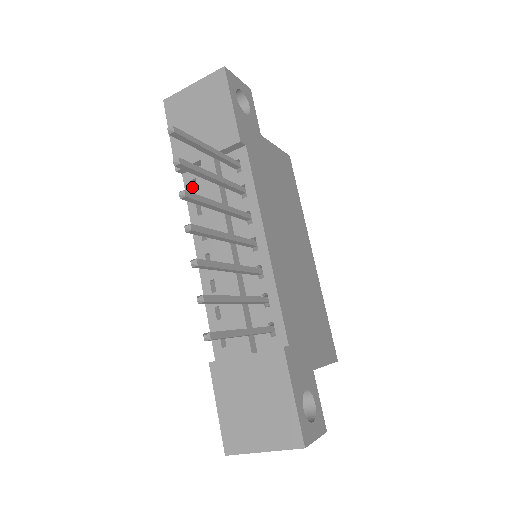
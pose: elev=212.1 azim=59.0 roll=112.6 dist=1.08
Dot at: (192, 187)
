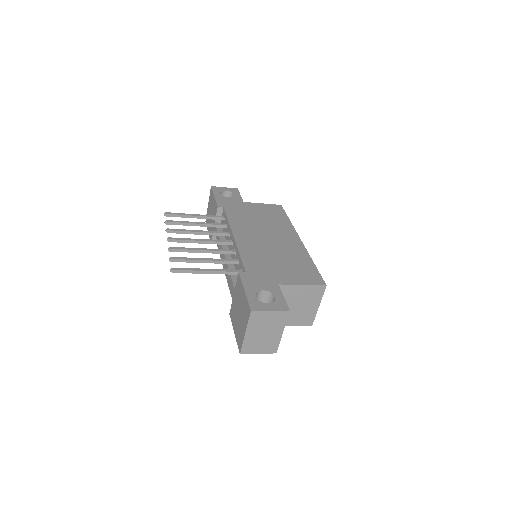
Dot at: occluded
